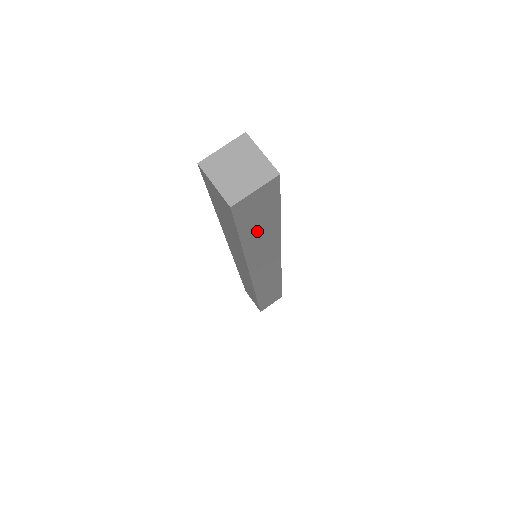
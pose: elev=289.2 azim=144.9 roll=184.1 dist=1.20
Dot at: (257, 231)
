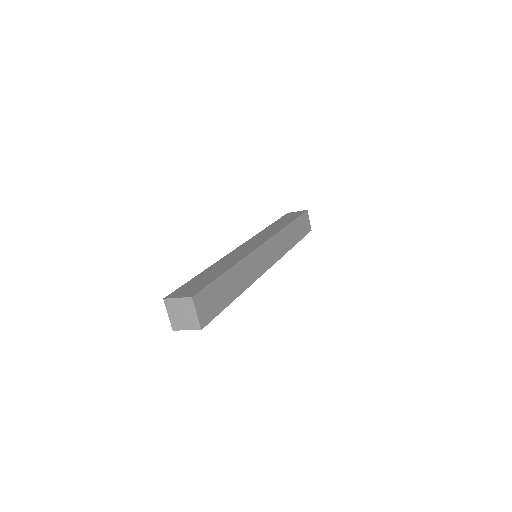
Dot at: occluded
